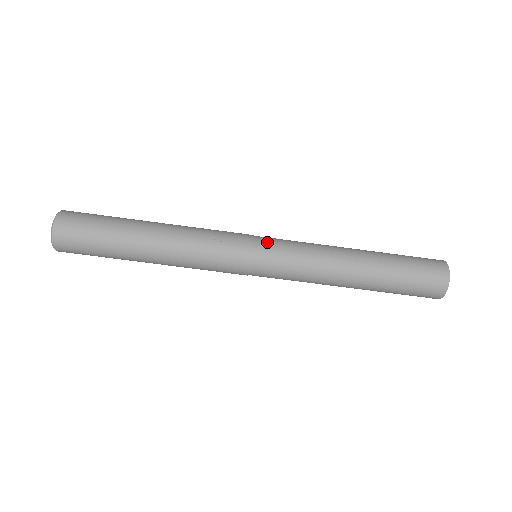
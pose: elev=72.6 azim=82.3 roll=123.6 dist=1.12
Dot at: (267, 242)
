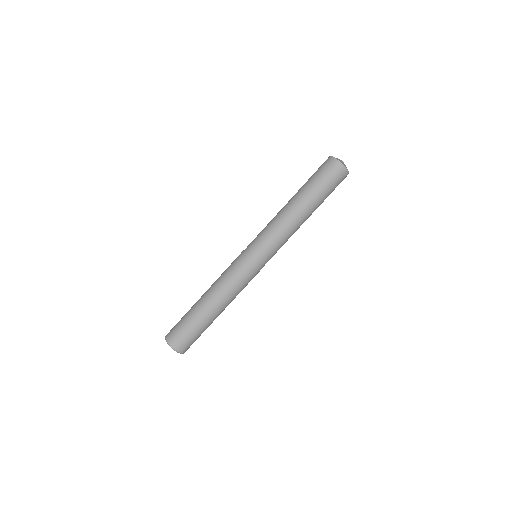
Dot at: (251, 245)
